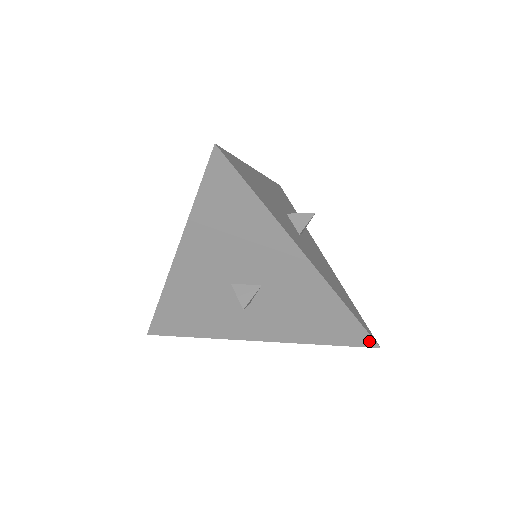
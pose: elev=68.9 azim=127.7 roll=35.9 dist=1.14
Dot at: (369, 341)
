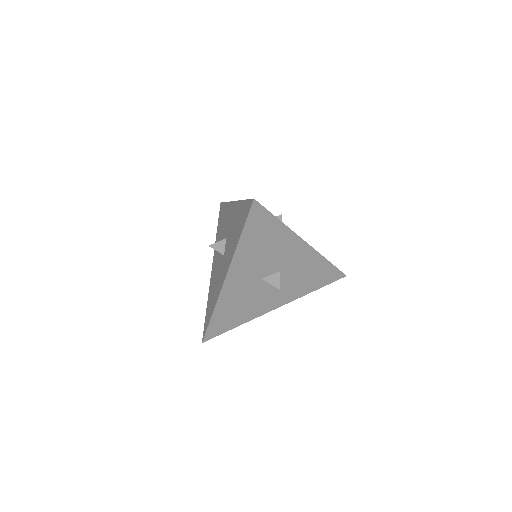
Dot at: (341, 275)
